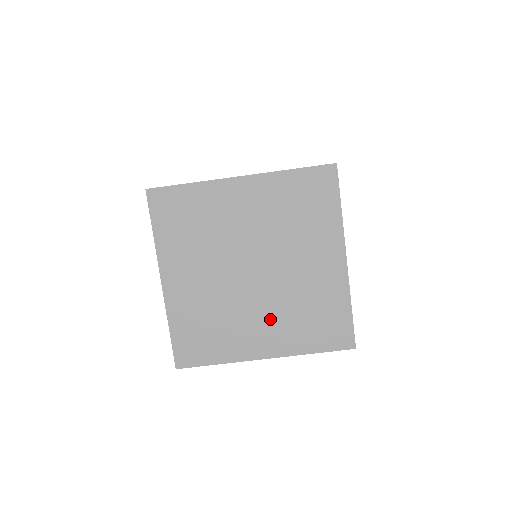
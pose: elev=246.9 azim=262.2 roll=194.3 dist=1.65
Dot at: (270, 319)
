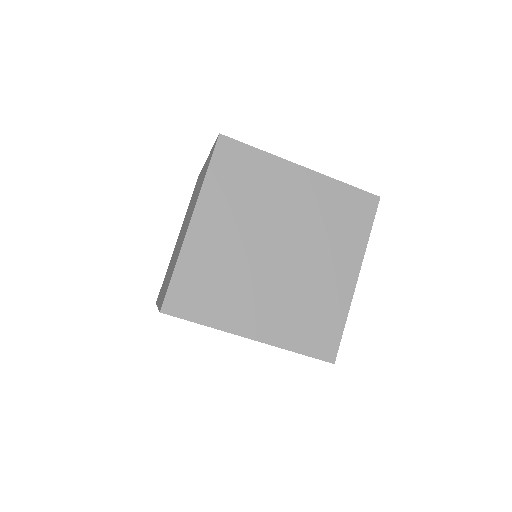
Dot at: (273, 302)
